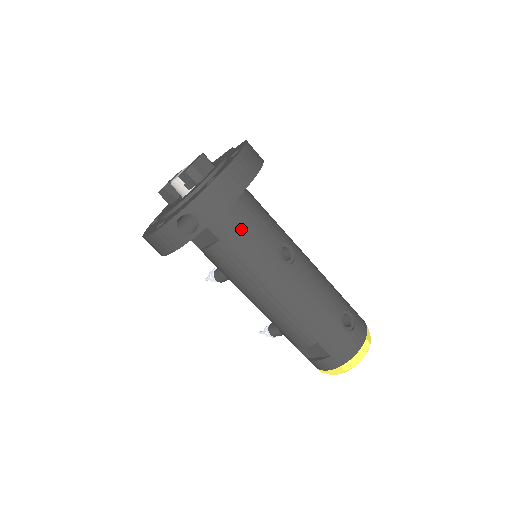
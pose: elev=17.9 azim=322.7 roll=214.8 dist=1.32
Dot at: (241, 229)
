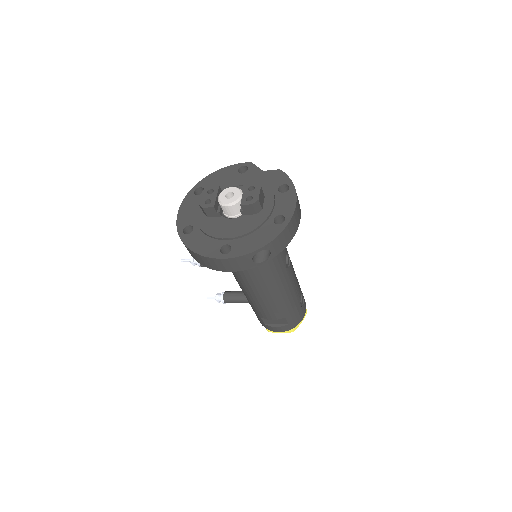
Dot at: occluded
